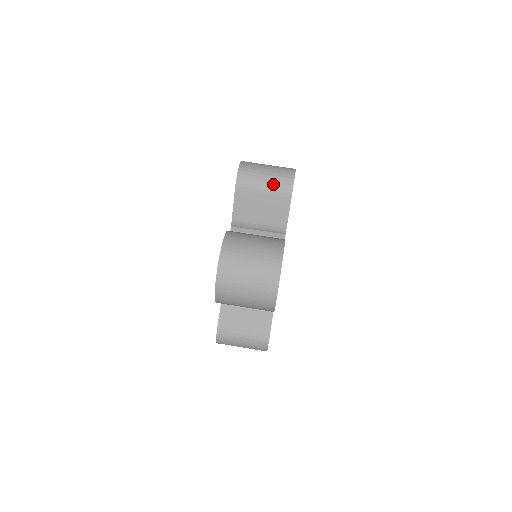
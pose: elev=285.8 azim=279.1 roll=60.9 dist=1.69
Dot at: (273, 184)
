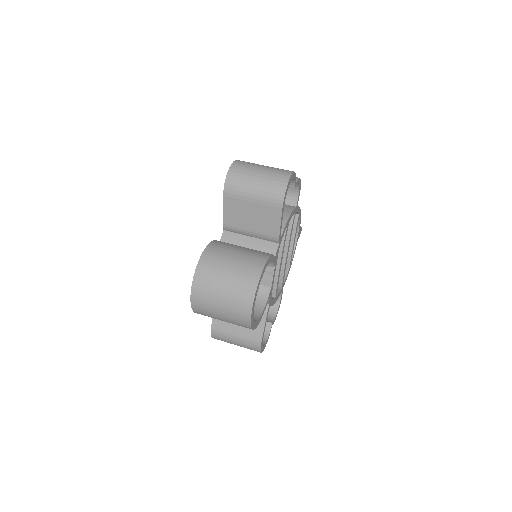
Dot at: (263, 192)
